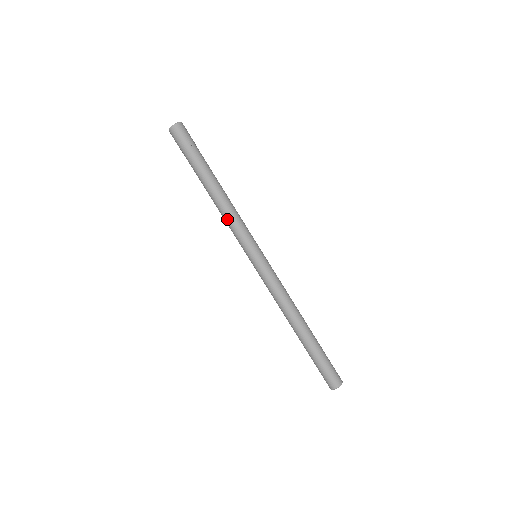
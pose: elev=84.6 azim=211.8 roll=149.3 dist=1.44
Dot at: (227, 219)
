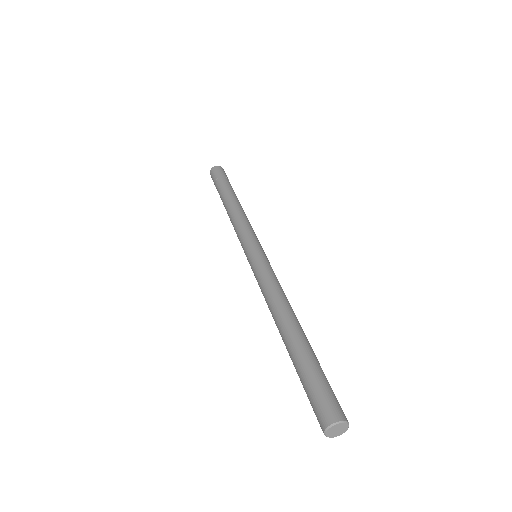
Dot at: (237, 219)
